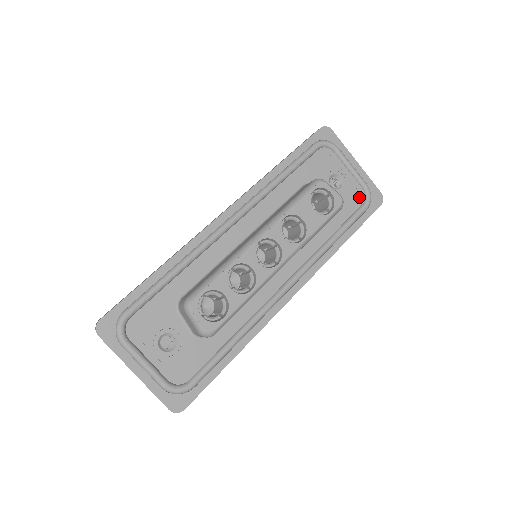
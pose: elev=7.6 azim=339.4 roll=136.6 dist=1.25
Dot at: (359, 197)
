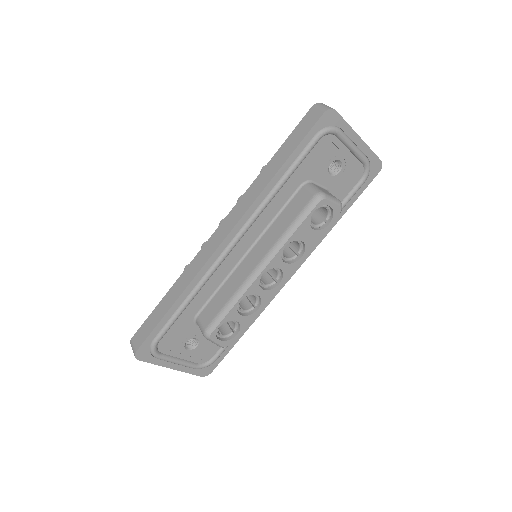
Dot at: (357, 174)
